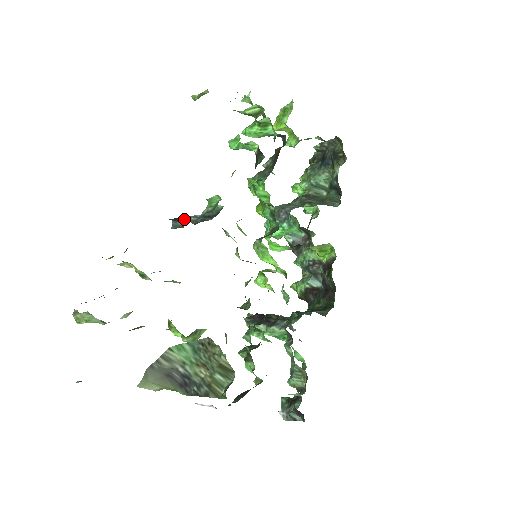
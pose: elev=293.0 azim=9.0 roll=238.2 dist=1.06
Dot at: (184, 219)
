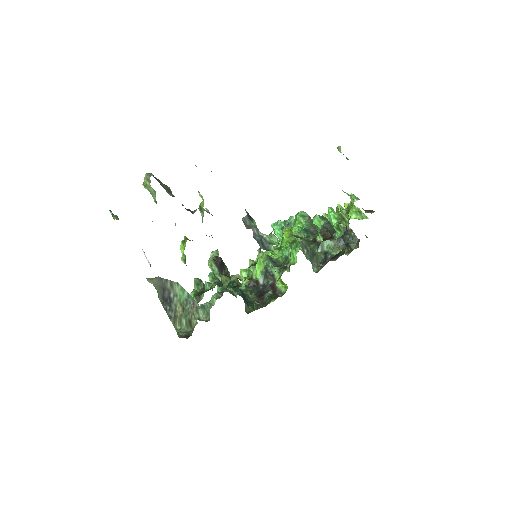
Dot at: (252, 222)
